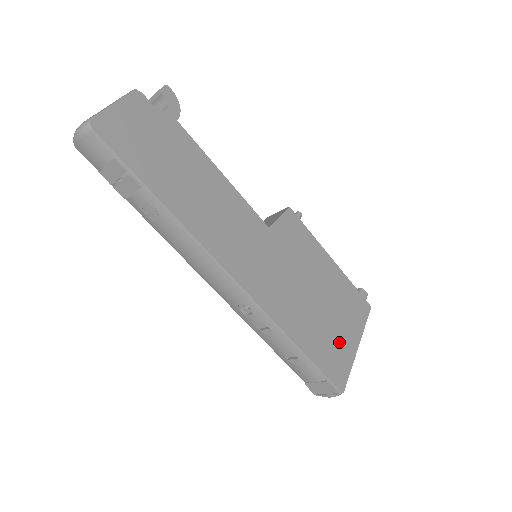
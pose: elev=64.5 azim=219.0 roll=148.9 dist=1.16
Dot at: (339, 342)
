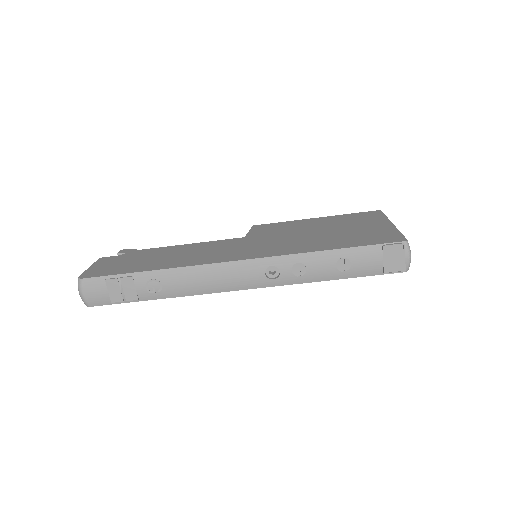
Dot at: (369, 231)
